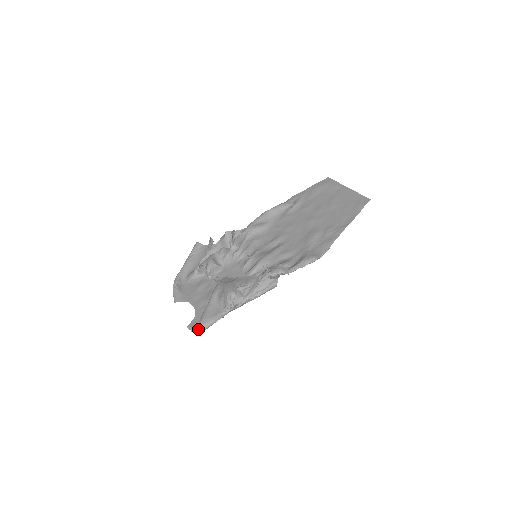
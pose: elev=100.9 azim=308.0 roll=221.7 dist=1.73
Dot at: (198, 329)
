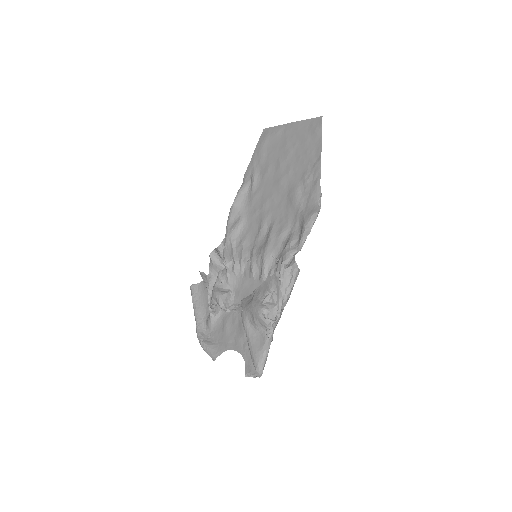
Dot at: (257, 371)
